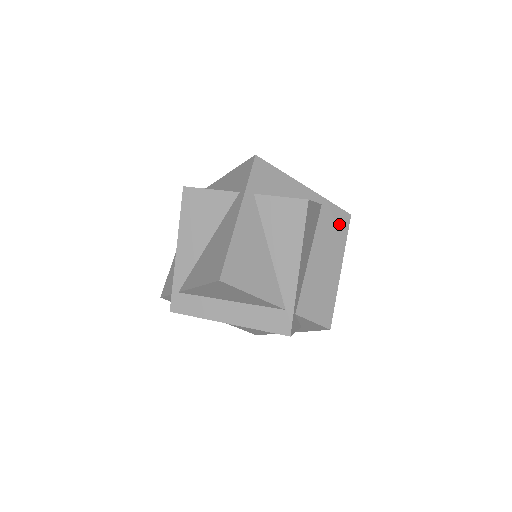
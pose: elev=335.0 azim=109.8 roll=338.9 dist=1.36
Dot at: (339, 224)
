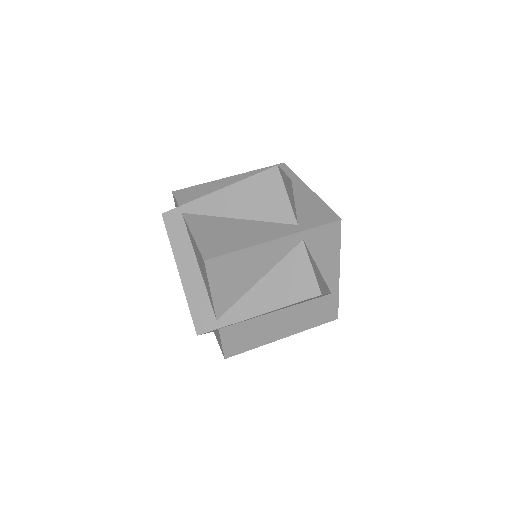
Dot at: (323, 315)
